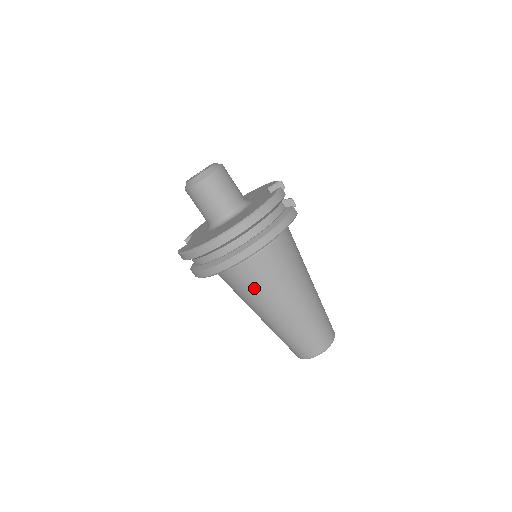
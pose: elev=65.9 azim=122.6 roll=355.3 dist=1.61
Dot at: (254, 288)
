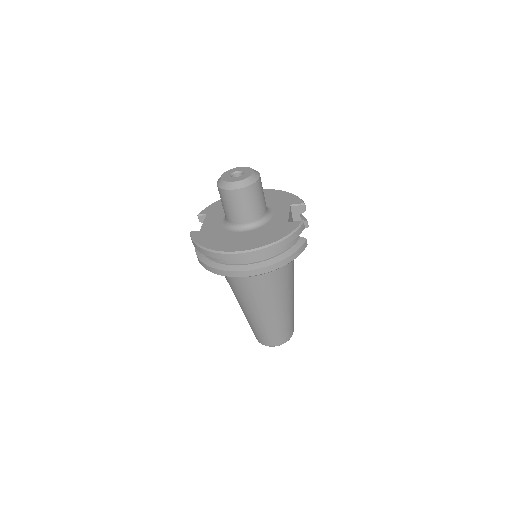
Dot at: (245, 290)
